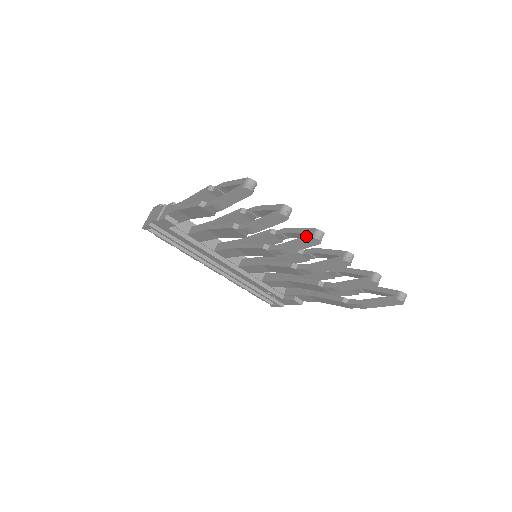
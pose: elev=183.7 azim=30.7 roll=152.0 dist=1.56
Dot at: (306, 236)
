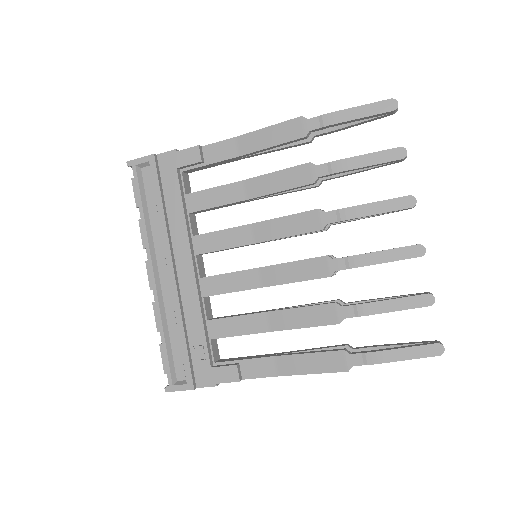
Dot at: (397, 198)
